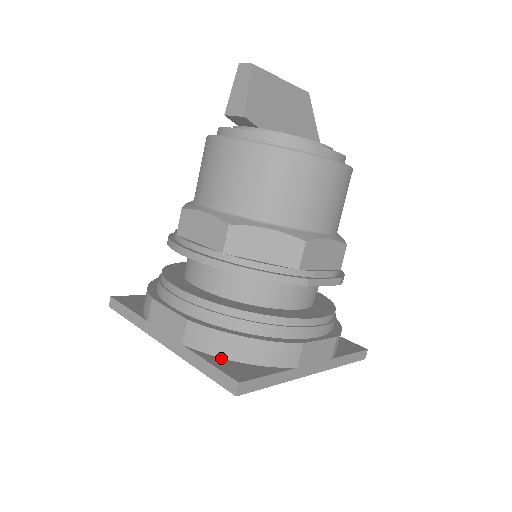
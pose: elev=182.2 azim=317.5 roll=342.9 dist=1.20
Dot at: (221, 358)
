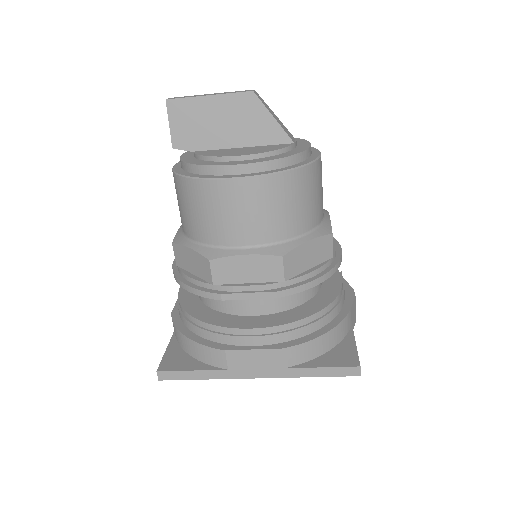
Dot at: (181, 347)
